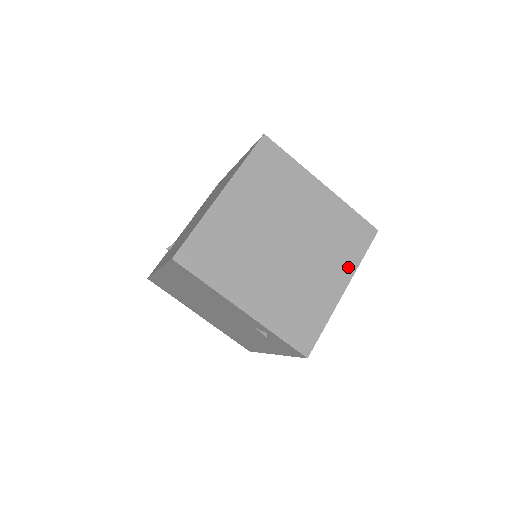
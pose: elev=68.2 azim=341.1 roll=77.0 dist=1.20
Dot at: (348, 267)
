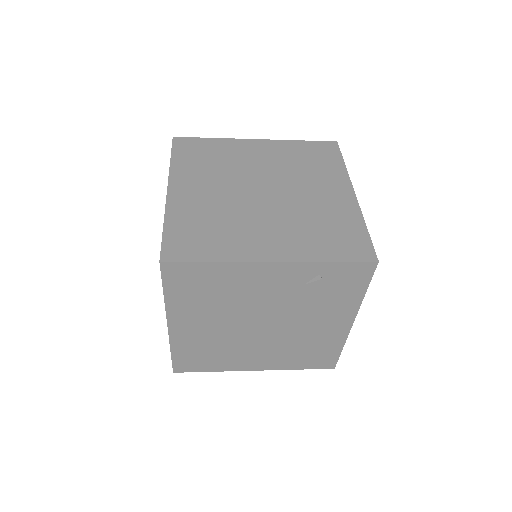
Dot at: (339, 177)
